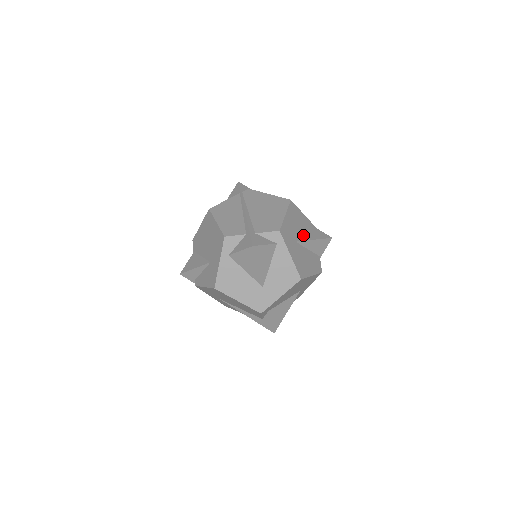
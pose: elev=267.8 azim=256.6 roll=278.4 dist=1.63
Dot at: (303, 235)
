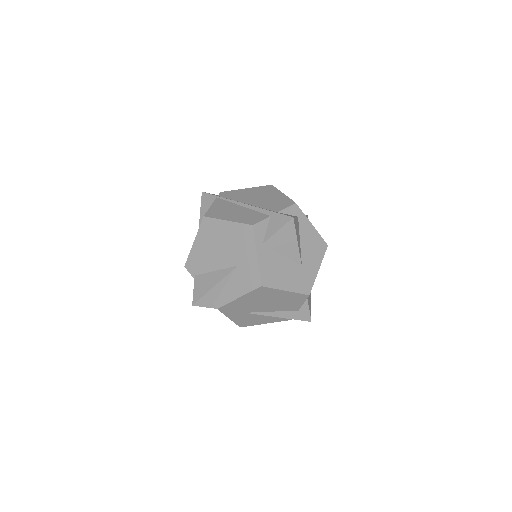
Dot at: occluded
